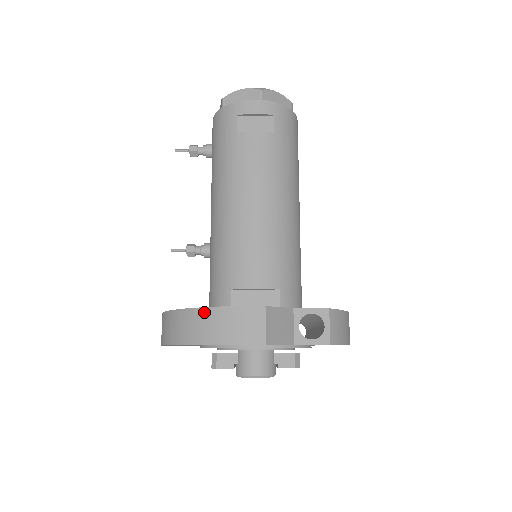
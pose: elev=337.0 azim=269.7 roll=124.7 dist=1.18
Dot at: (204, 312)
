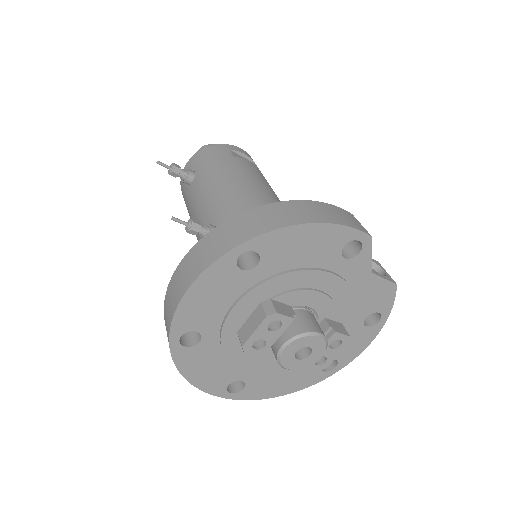
Dot at: (298, 203)
